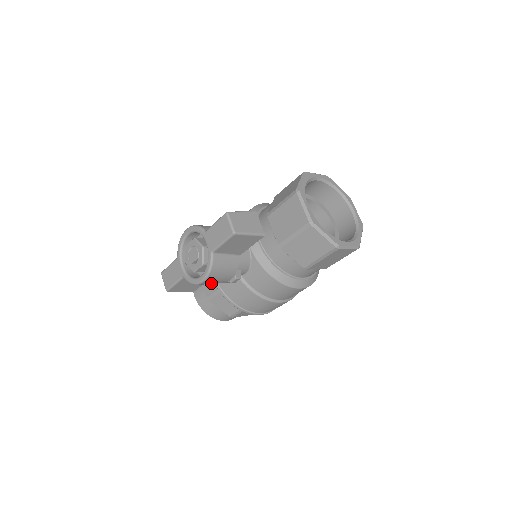
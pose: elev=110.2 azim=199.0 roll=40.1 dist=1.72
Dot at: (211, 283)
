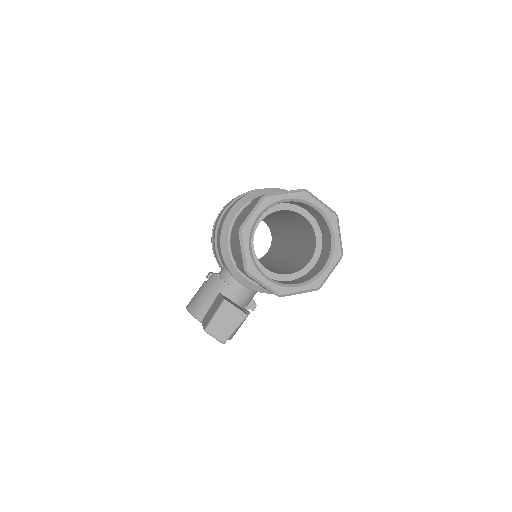
Dot at: occluded
